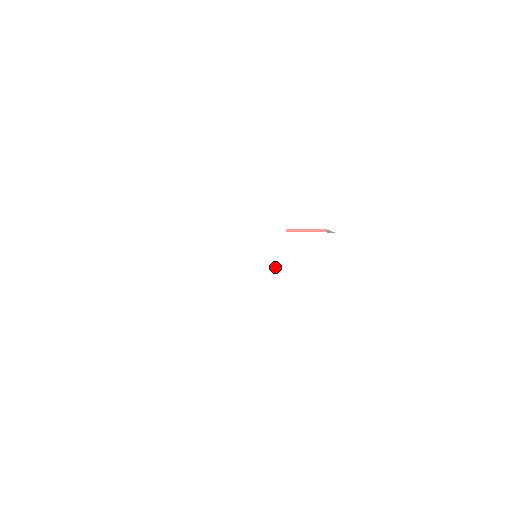
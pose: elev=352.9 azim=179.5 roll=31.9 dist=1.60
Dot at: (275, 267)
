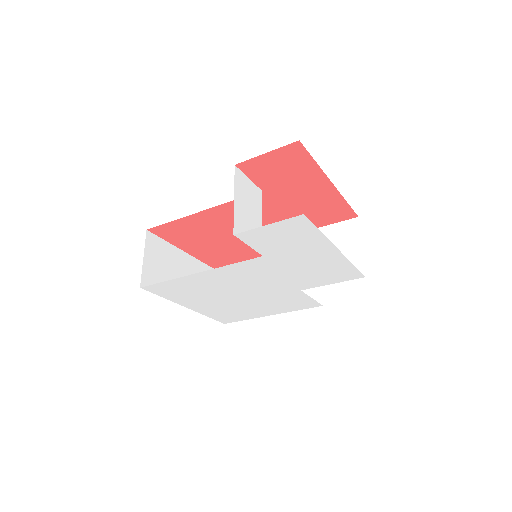
Dot at: (260, 294)
